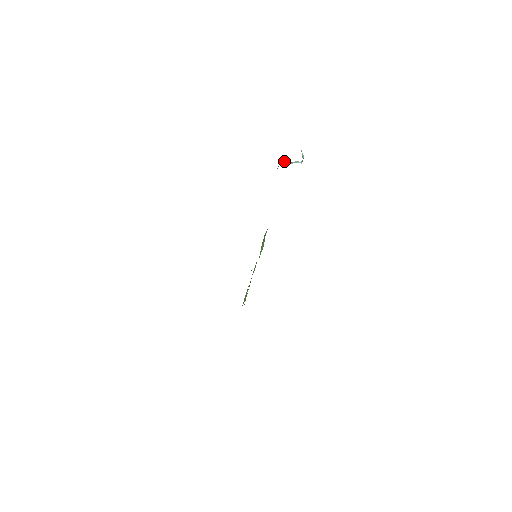
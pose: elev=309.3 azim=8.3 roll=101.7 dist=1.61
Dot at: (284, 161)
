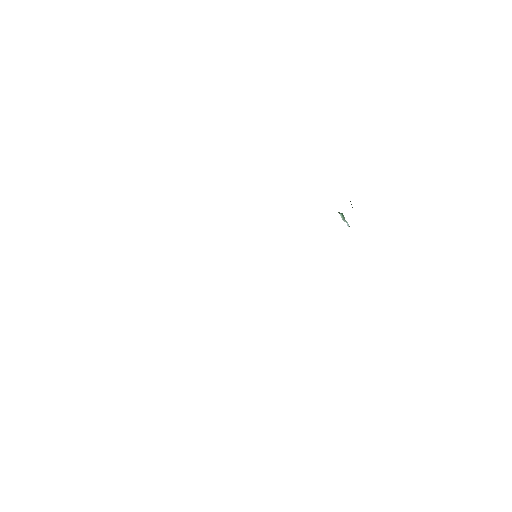
Dot at: (342, 214)
